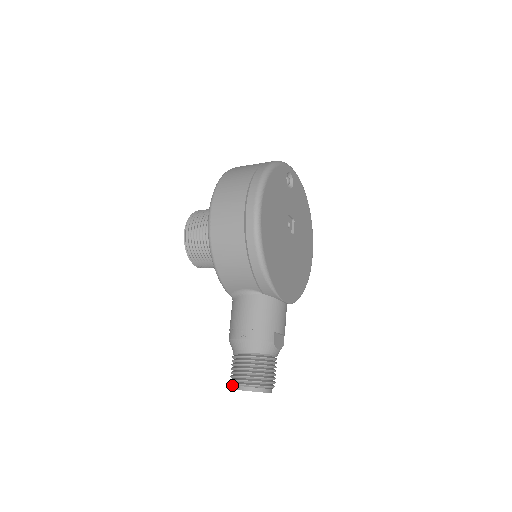
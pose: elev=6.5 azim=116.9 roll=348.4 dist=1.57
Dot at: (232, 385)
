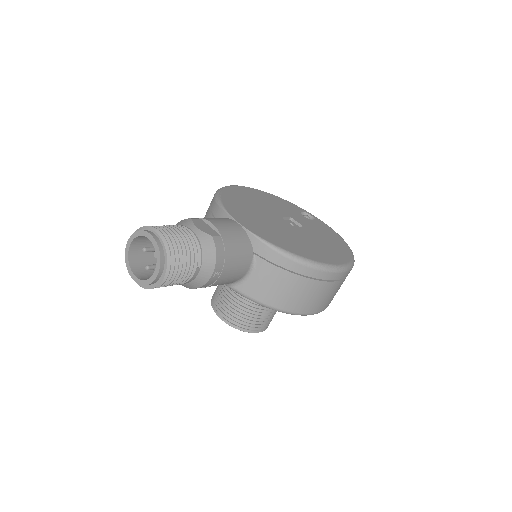
Dot at: (131, 266)
